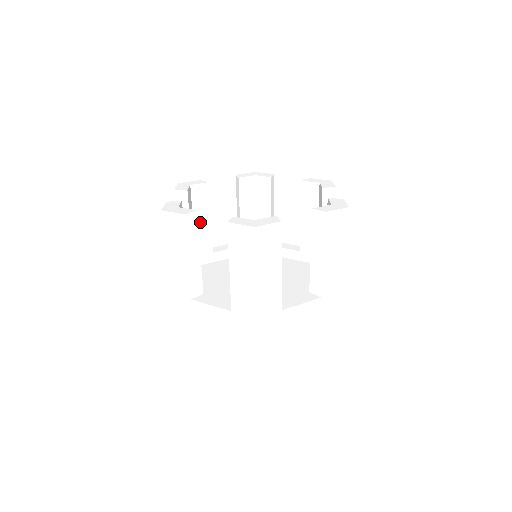
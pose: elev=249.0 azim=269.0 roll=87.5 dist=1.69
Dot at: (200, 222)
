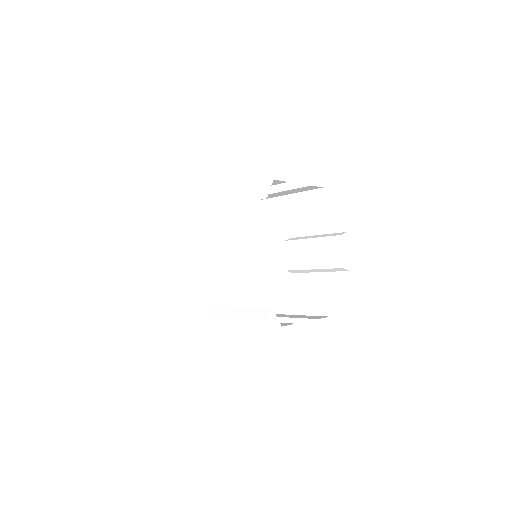
Dot at: occluded
